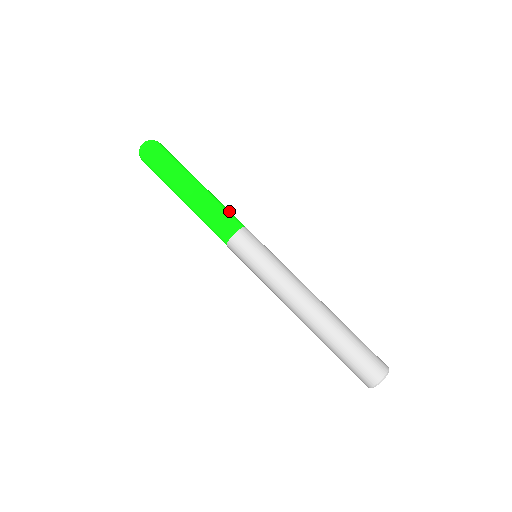
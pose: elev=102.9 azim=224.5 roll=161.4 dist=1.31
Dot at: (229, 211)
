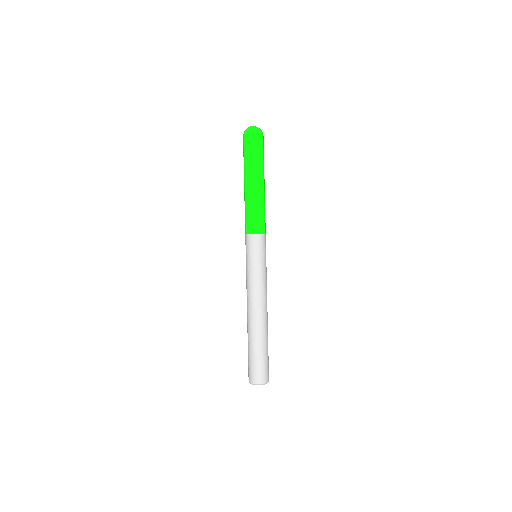
Dot at: (263, 216)
